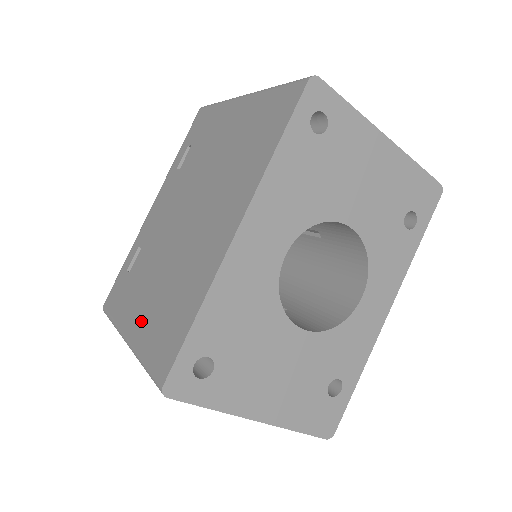
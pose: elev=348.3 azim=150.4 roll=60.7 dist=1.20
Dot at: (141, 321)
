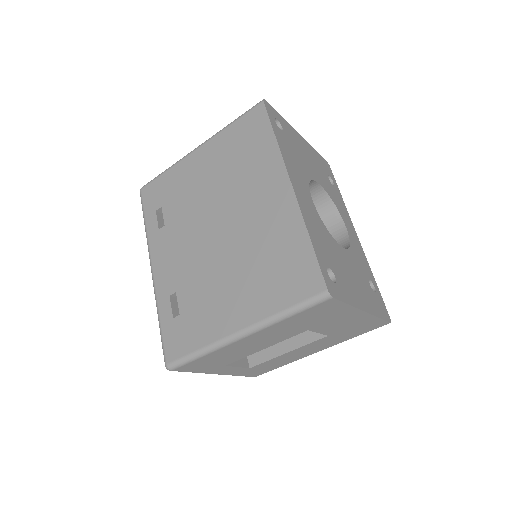
Dot at: (247, 305)
